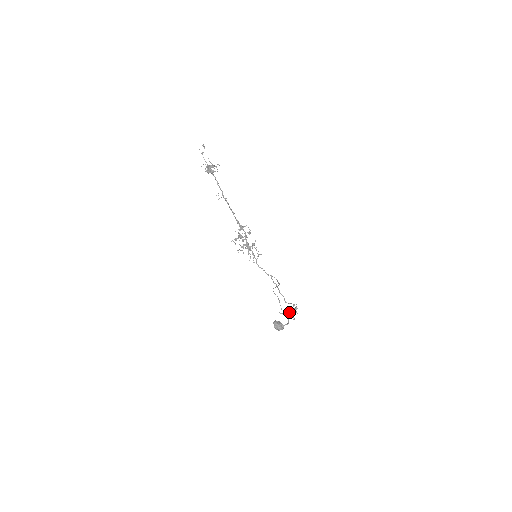
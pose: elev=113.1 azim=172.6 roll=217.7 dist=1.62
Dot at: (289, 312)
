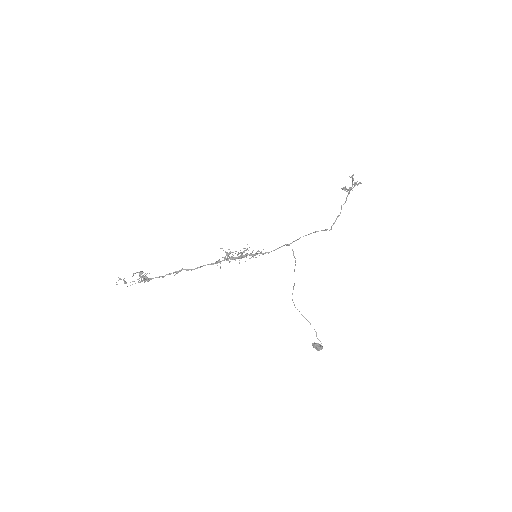
Dot at: occluded
